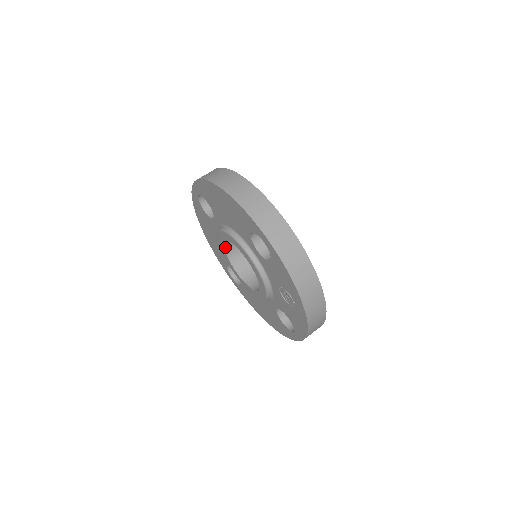
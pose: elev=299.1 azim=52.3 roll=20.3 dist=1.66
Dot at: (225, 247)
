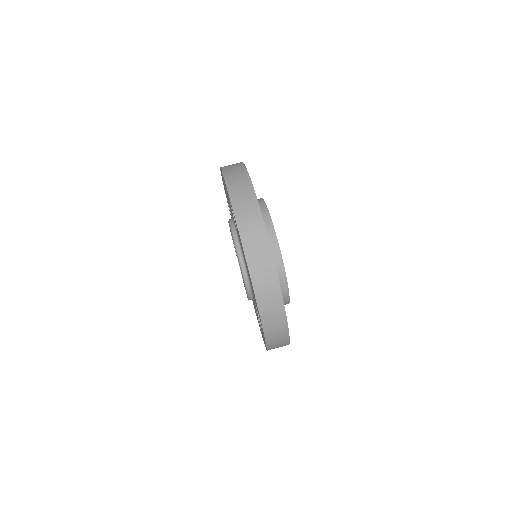
Dot at: occluded
